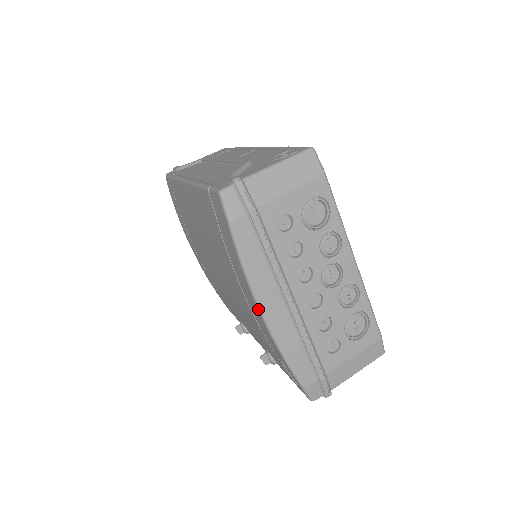
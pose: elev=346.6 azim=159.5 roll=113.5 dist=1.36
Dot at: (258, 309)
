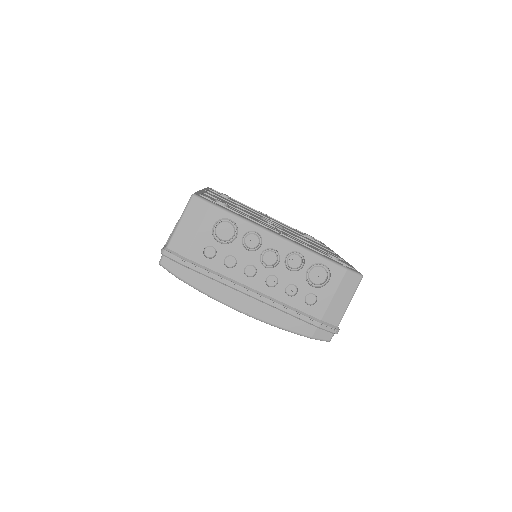
Dot at: occluded
